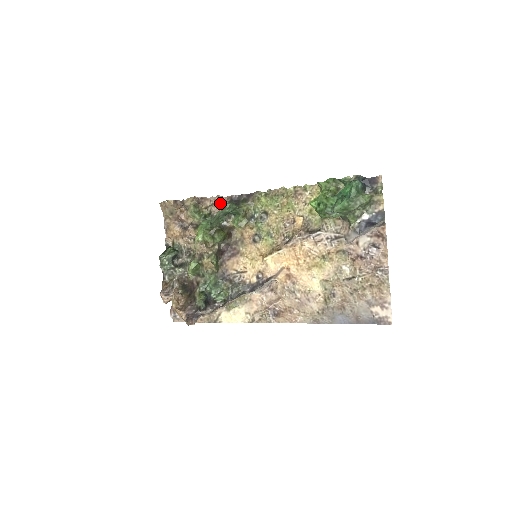
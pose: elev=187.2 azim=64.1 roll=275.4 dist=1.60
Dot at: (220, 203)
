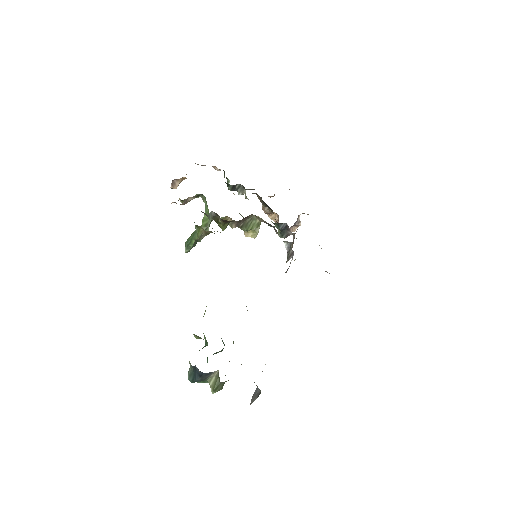
Dot at: occluded
